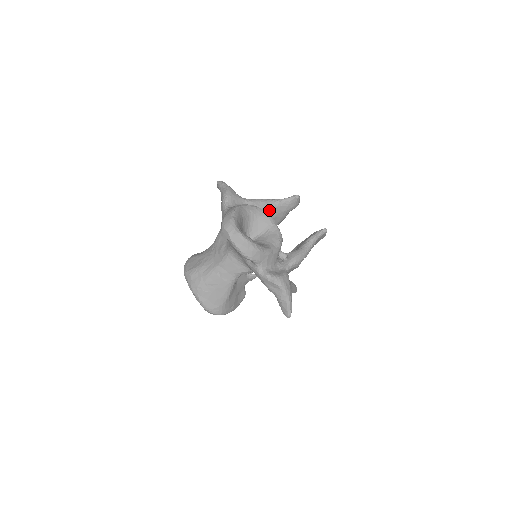
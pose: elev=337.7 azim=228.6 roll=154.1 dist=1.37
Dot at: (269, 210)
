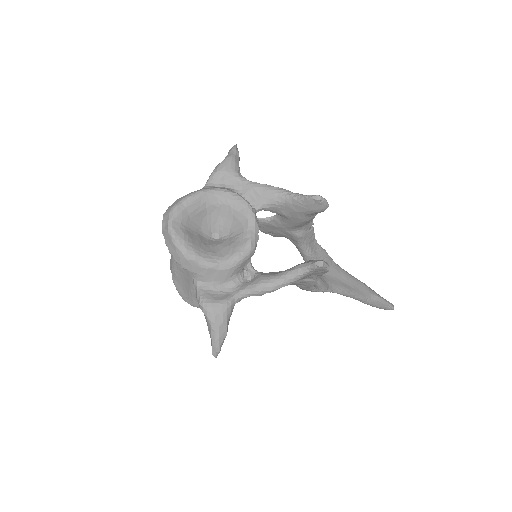
Dot at: (274, 204)
